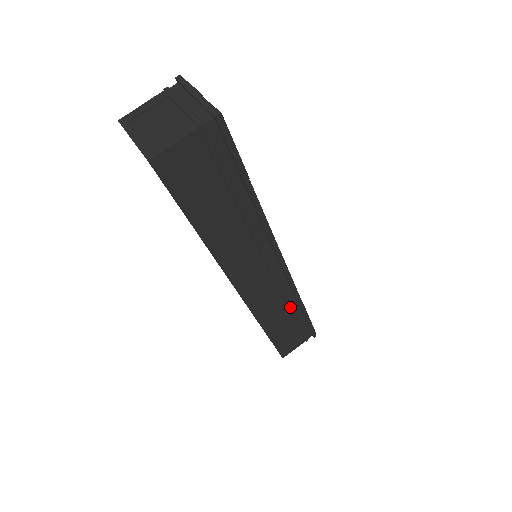
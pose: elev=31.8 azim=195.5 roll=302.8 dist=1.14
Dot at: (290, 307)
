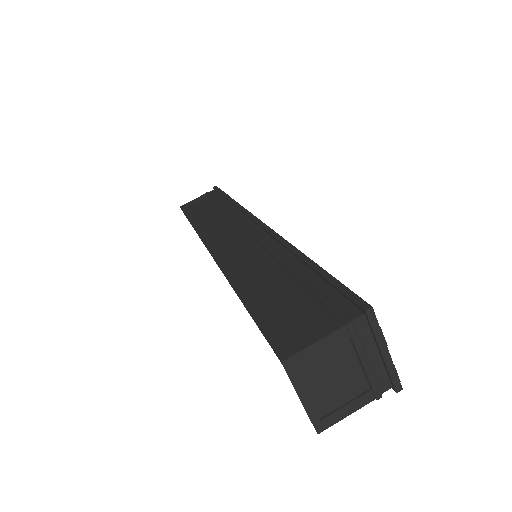
Dot at: occluded
